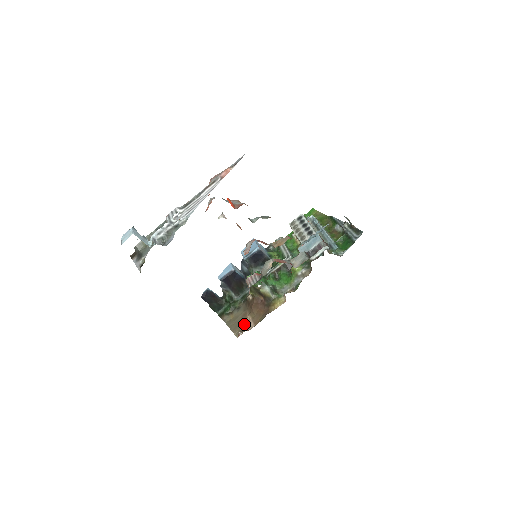
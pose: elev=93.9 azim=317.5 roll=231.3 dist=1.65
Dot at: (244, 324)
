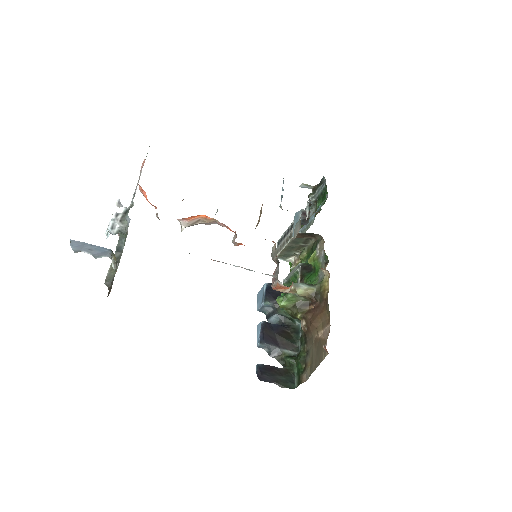
Dot at: (322, 342)
